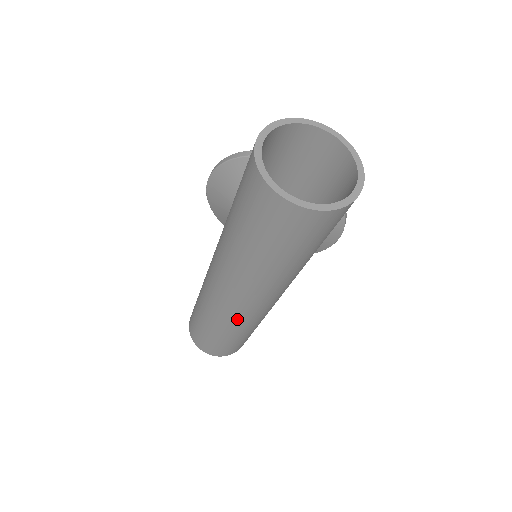
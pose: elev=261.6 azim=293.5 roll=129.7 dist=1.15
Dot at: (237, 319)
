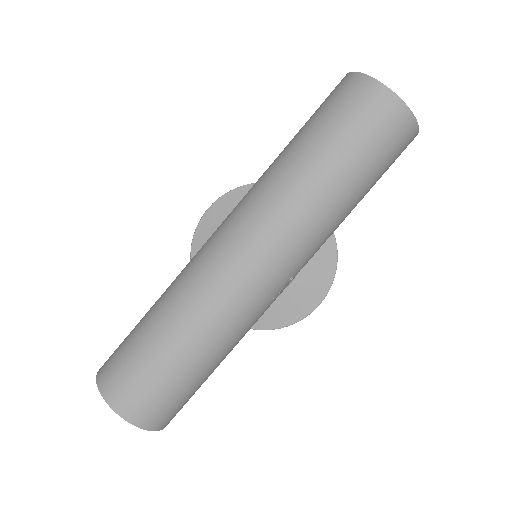
Dot at: (228, 294)
